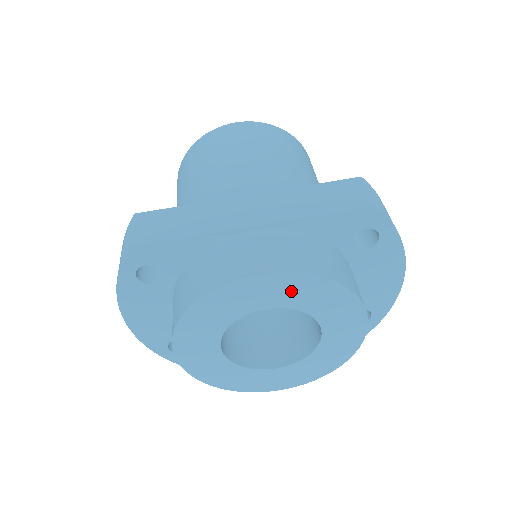
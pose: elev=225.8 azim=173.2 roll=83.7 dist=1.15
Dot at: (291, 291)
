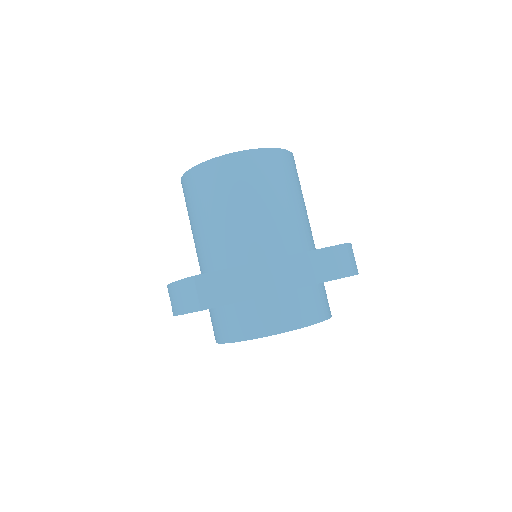
Dot at: occluded
